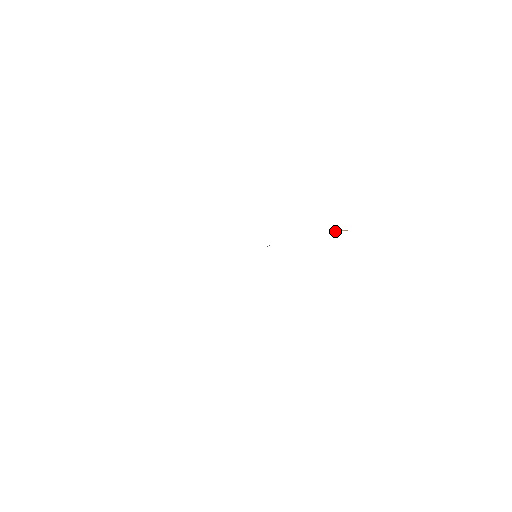
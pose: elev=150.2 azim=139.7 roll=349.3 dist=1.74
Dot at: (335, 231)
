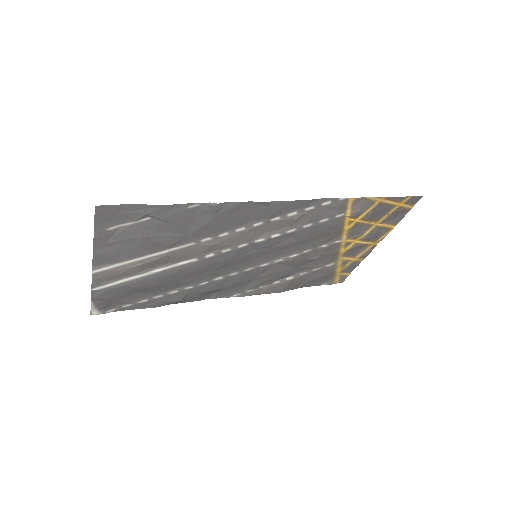
Dot at: (380, 218)
